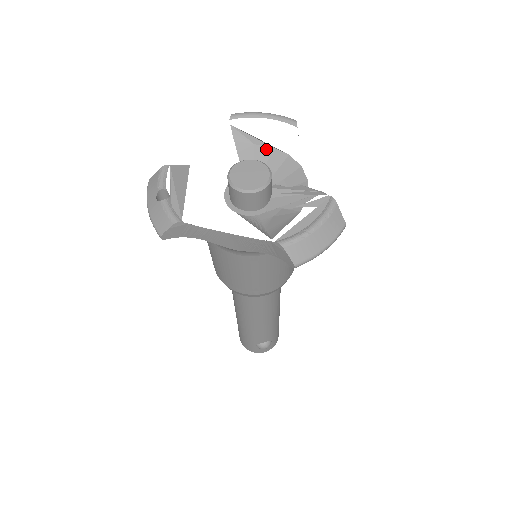
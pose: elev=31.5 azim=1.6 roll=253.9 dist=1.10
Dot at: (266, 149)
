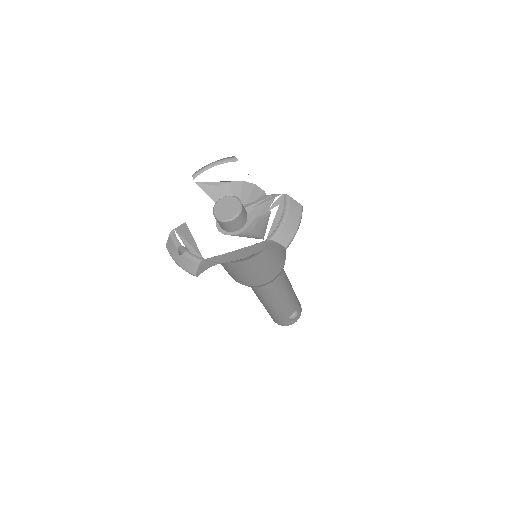
Dot at: (226, 185)
